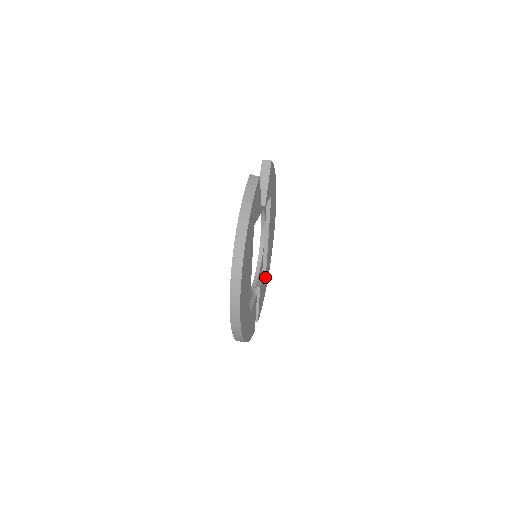
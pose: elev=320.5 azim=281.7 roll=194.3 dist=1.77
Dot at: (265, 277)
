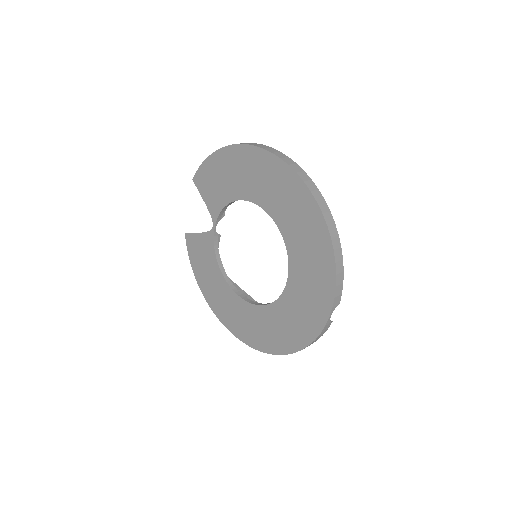
Dot at: occluded
